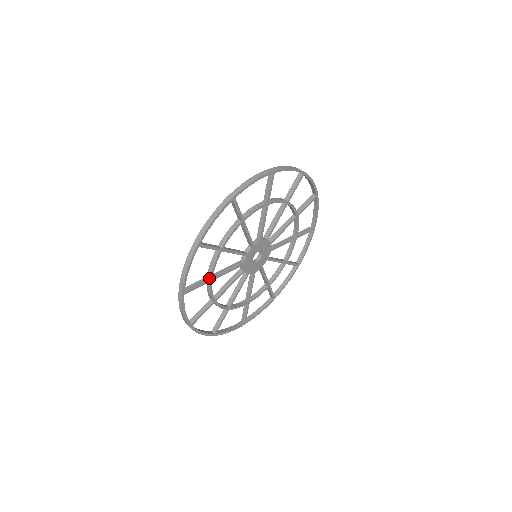
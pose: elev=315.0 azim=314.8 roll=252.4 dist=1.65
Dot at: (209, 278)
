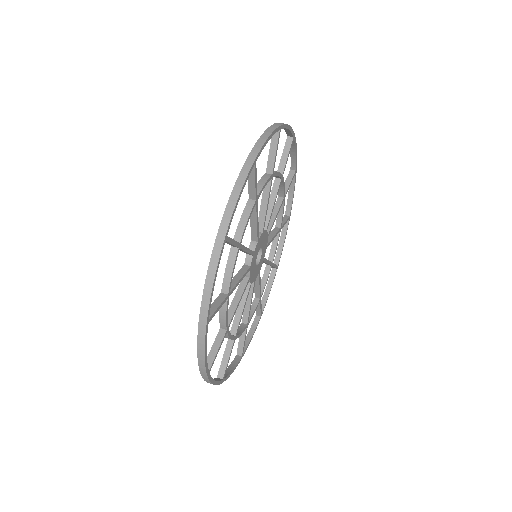
Dot at: occluded
